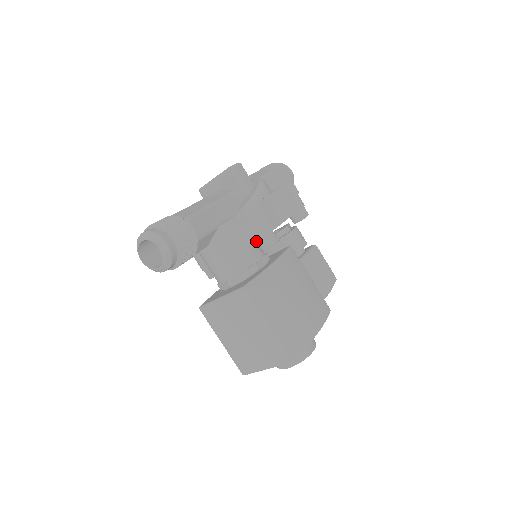
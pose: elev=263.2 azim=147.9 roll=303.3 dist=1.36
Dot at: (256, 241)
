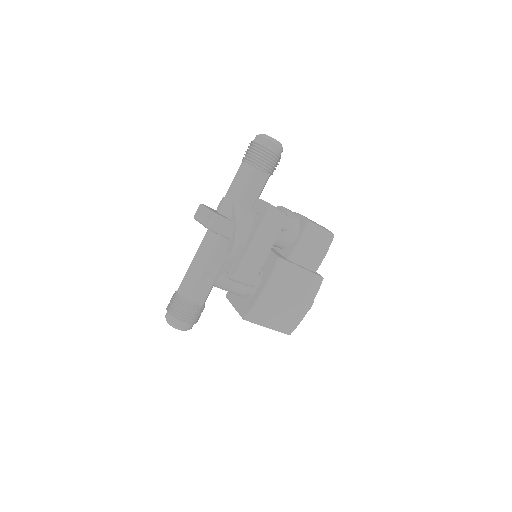
Dot at: occluded
